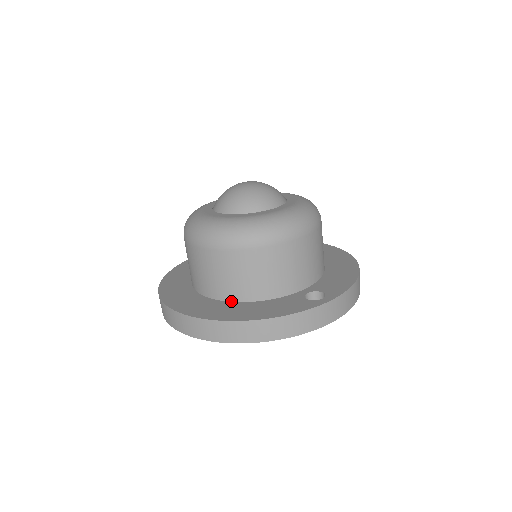
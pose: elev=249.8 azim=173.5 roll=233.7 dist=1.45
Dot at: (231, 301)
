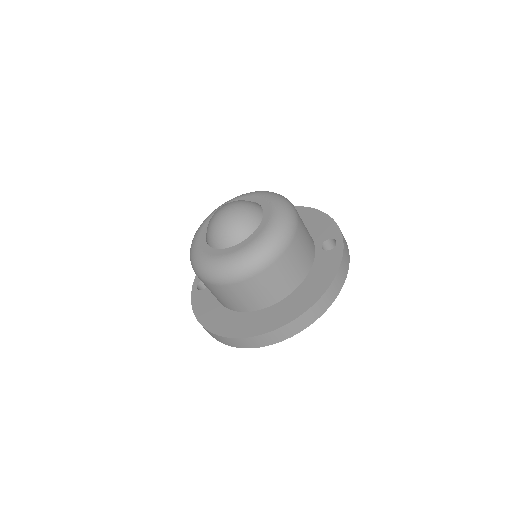
Dot at: (290, 293)
